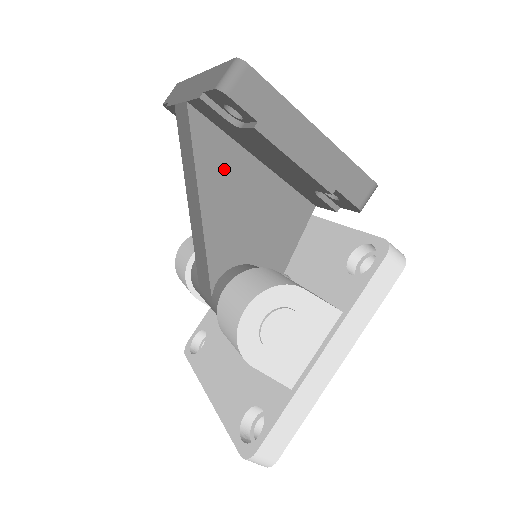
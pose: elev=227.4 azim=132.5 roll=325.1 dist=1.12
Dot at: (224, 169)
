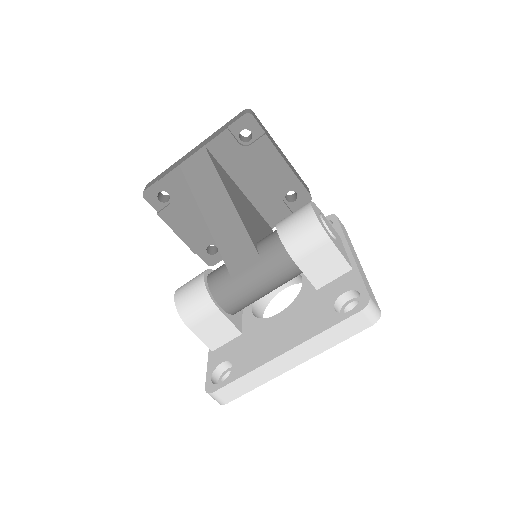
Dot at: (231, 186)
